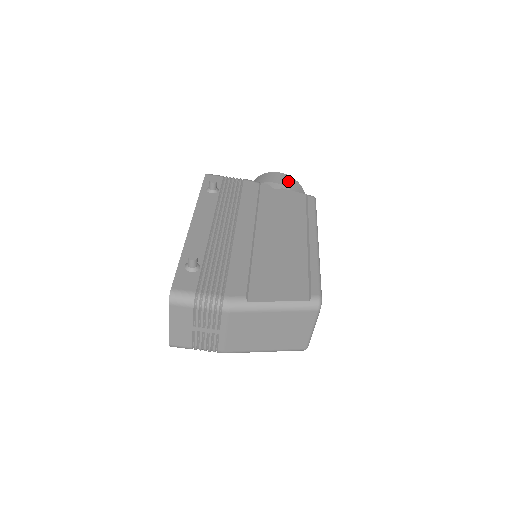
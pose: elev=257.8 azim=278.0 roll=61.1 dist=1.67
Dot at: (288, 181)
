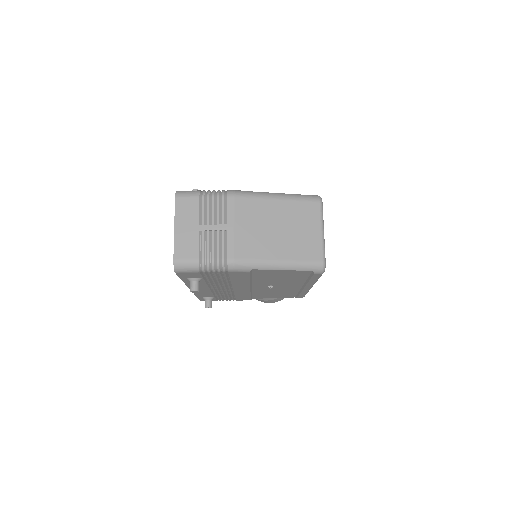
Dot at: occluded
